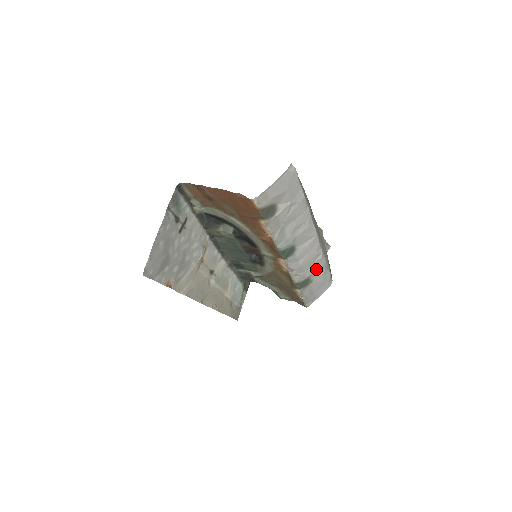
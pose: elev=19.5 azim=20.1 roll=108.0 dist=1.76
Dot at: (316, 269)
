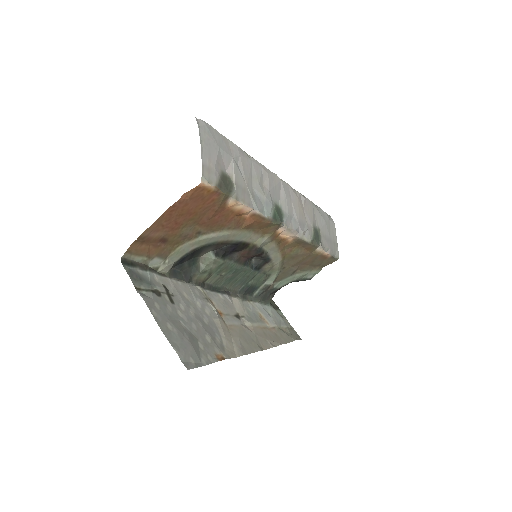
Dot at: (311, 214)
